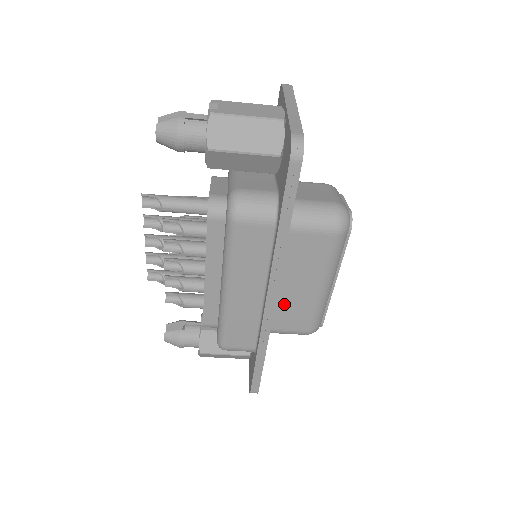
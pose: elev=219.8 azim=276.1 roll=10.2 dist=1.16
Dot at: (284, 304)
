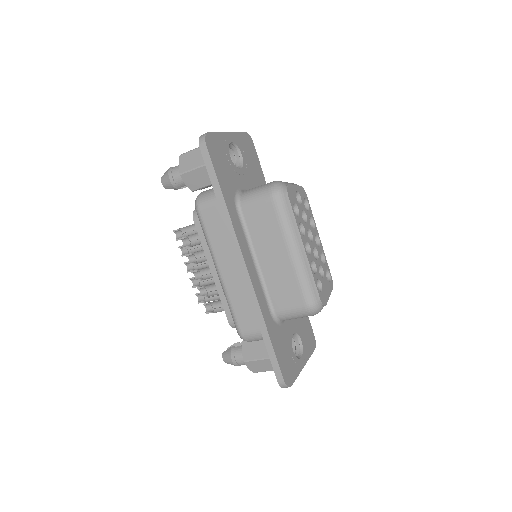
Dot at: (272, 280)
